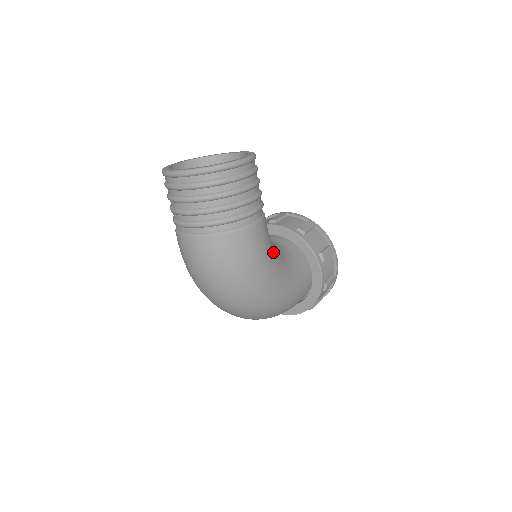
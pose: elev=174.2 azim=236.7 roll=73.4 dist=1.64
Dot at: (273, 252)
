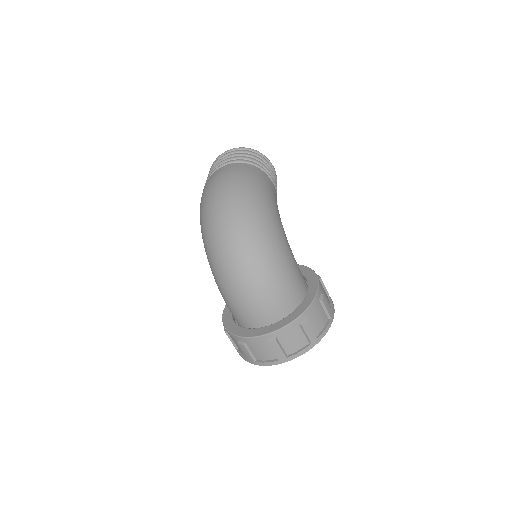
Dot at: occluded
